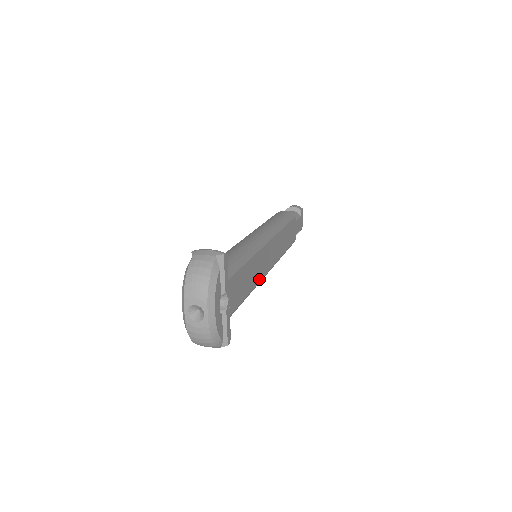
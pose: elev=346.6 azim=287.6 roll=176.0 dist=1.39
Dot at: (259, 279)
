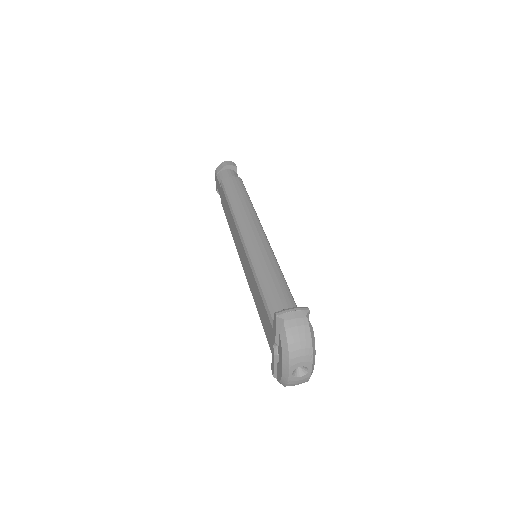
Dot at: occluded
